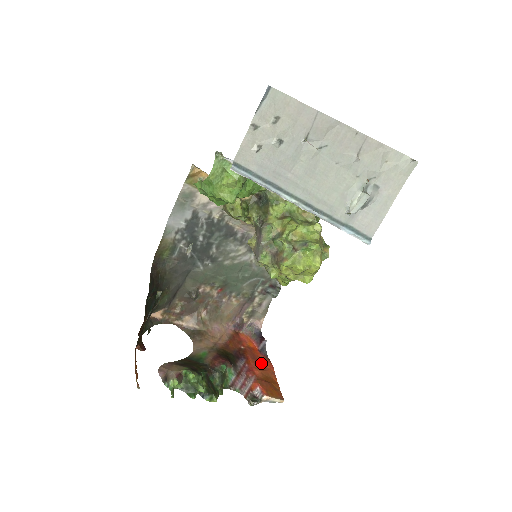
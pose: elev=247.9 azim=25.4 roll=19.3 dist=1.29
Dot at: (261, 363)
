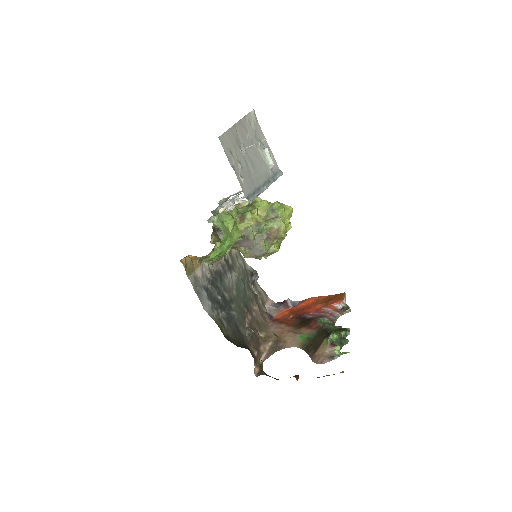
Dot at: (308, 305)
